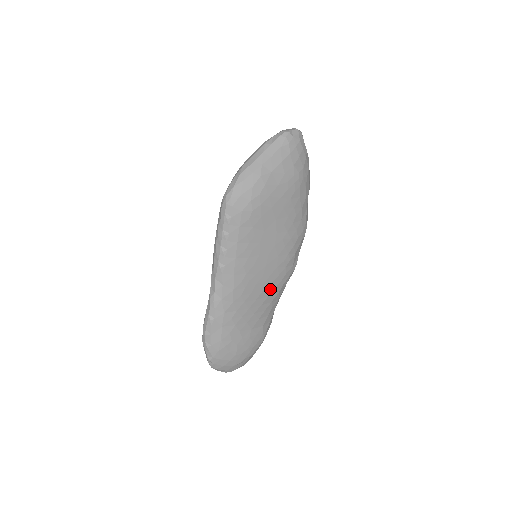
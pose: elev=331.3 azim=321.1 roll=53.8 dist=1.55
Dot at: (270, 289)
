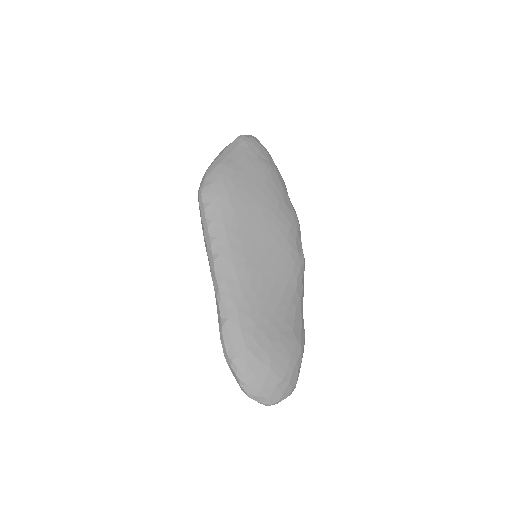
Dot at: (283, 282)
